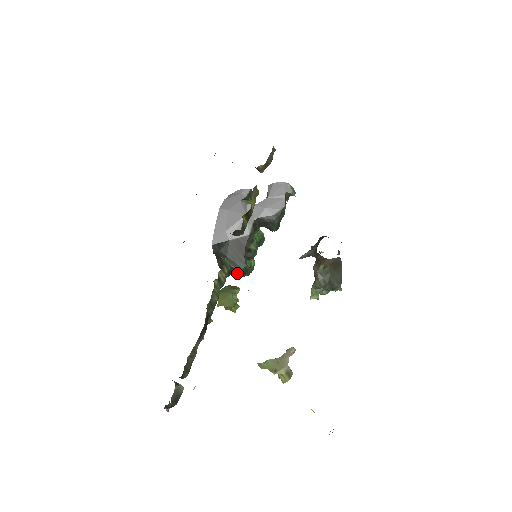
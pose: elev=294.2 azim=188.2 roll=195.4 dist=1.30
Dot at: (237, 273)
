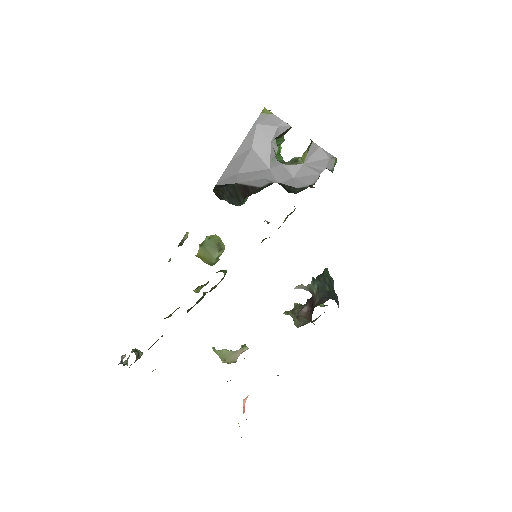
Dot at: occluded
